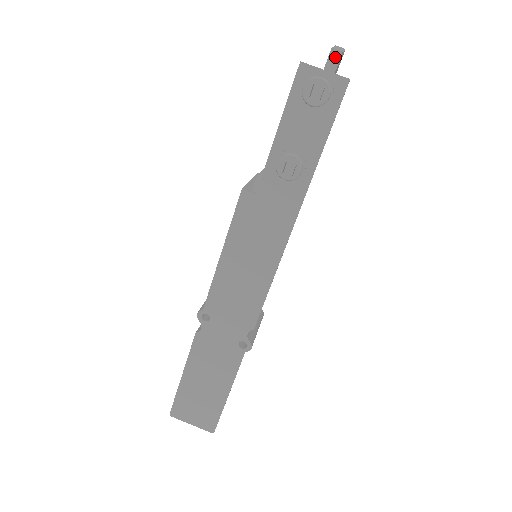
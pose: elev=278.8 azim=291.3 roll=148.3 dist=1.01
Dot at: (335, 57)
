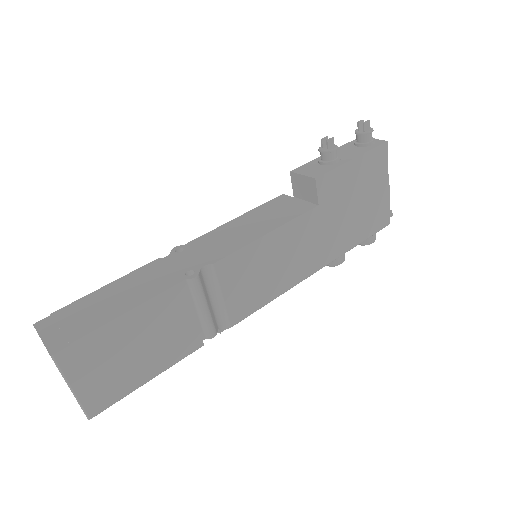
Dot at: occluded
